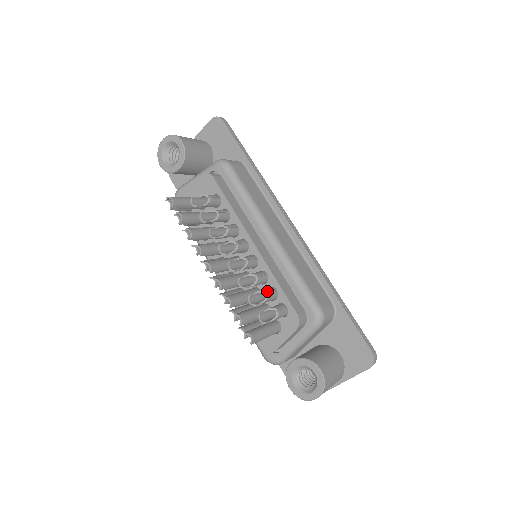
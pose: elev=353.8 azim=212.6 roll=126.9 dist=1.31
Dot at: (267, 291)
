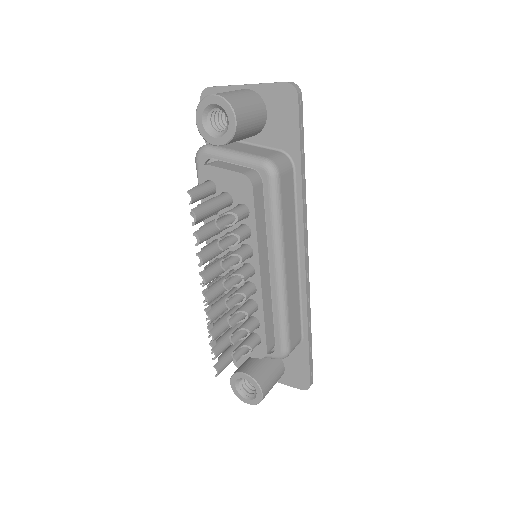
Dot at: (251, 329)
